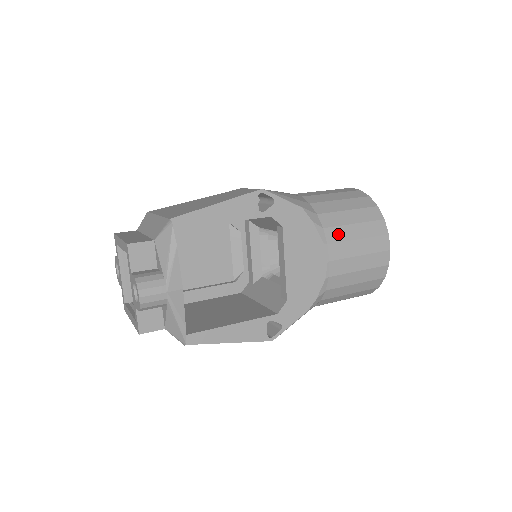
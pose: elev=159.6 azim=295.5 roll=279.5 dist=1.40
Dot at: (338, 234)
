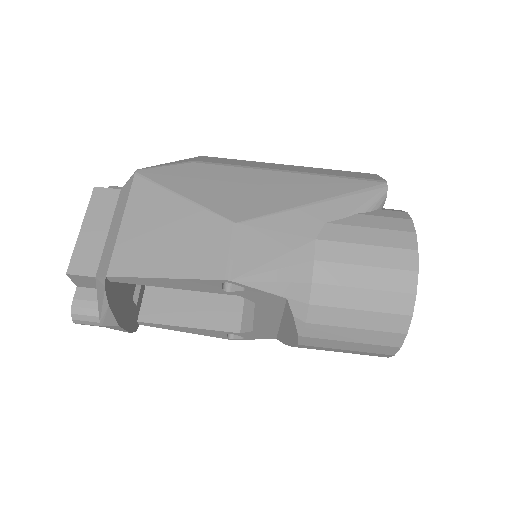
Dot at: (324, 332)
